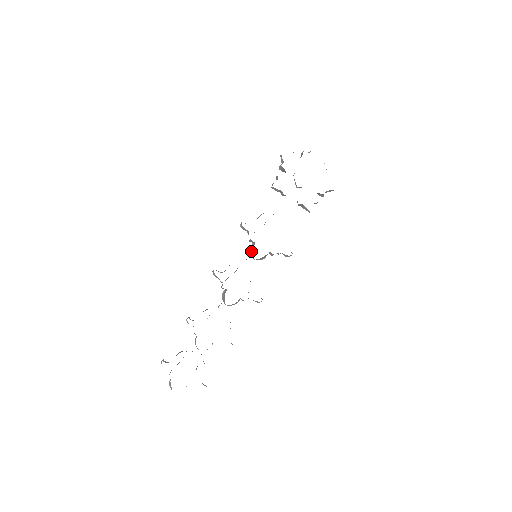
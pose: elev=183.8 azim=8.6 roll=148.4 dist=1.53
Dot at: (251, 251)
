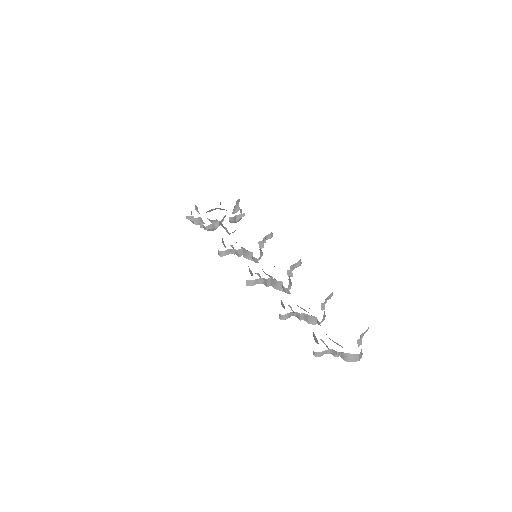
Dot at: (249, 256)
